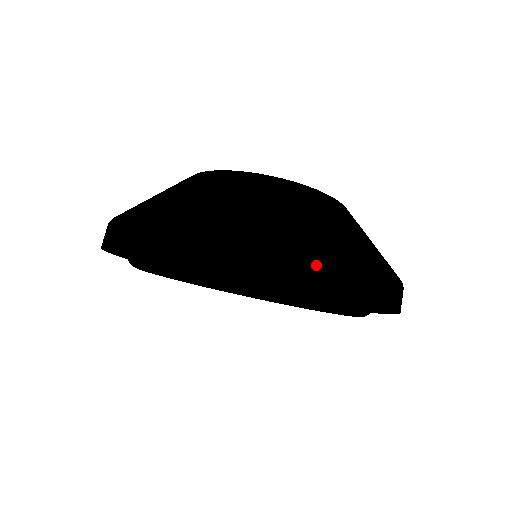
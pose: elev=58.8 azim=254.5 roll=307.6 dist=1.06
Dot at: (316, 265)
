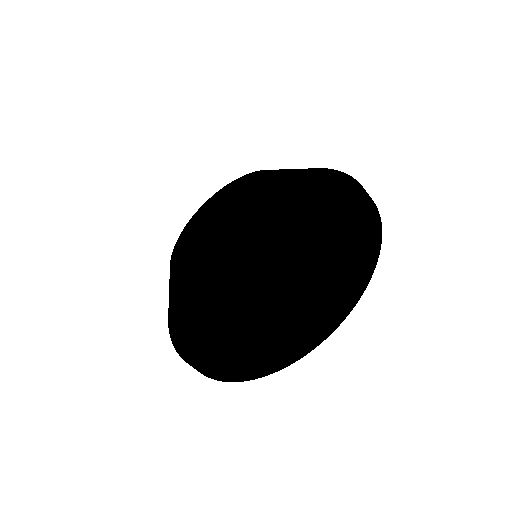
Dot at: (274, 362)
